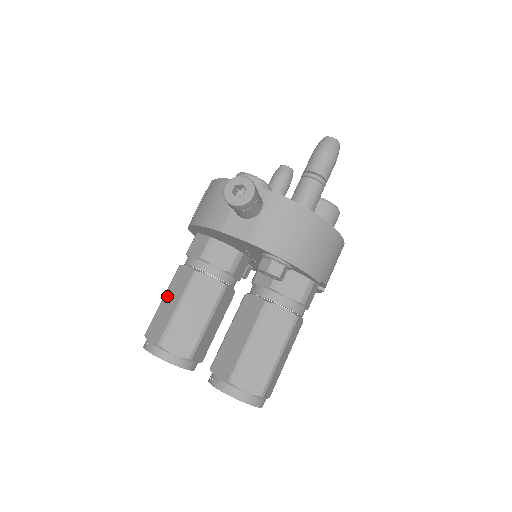
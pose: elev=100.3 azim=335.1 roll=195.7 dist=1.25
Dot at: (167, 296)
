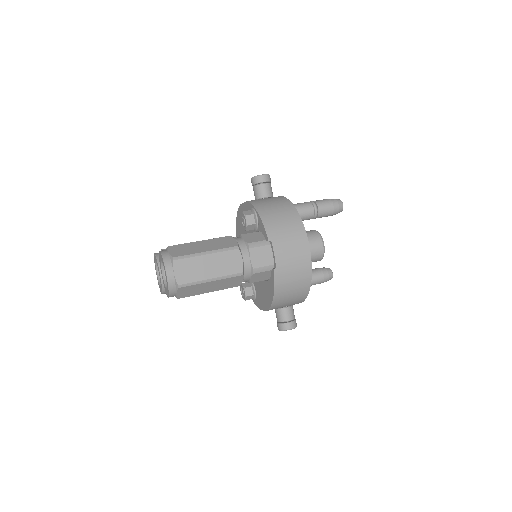
Dot at: occluded
